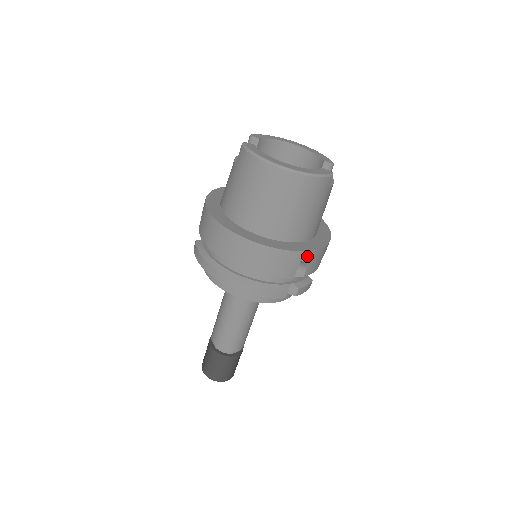
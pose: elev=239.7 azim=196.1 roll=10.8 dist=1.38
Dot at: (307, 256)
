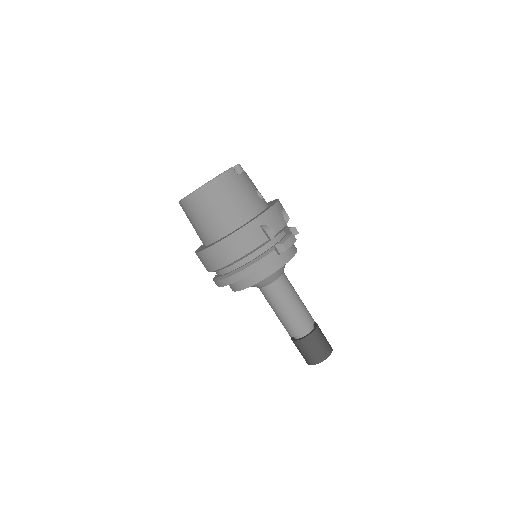
Dot at: (261, 220)
